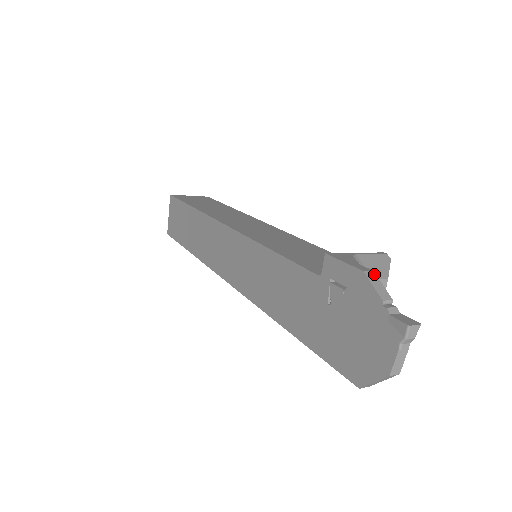
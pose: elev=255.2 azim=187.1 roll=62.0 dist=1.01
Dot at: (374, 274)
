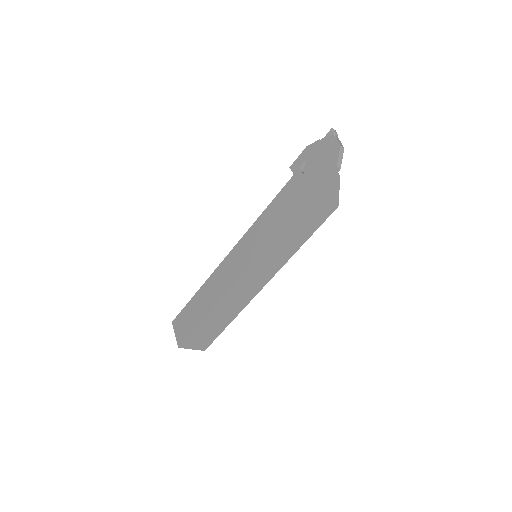
Dot at: occluded
